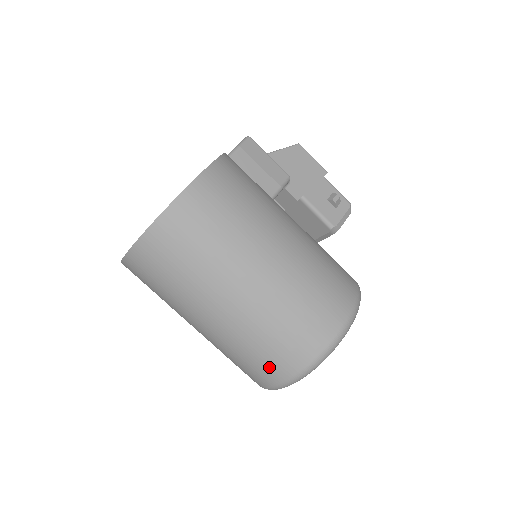
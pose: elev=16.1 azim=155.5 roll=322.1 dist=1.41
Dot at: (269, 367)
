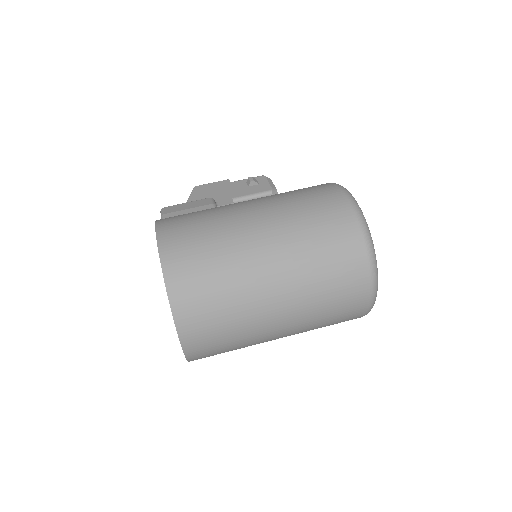
Dot at: (349, 272)
